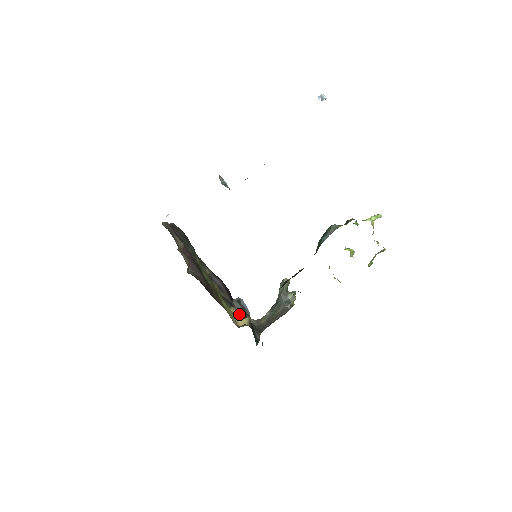
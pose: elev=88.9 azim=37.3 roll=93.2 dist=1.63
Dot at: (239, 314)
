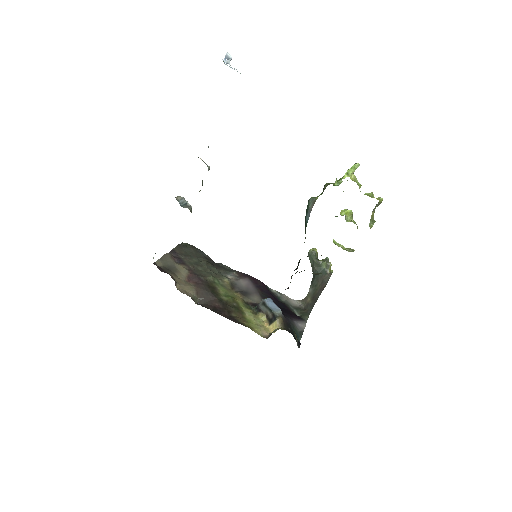
Dot at: (268, 318)
